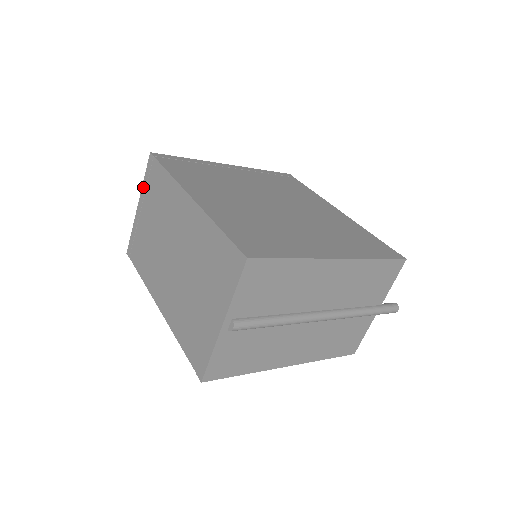
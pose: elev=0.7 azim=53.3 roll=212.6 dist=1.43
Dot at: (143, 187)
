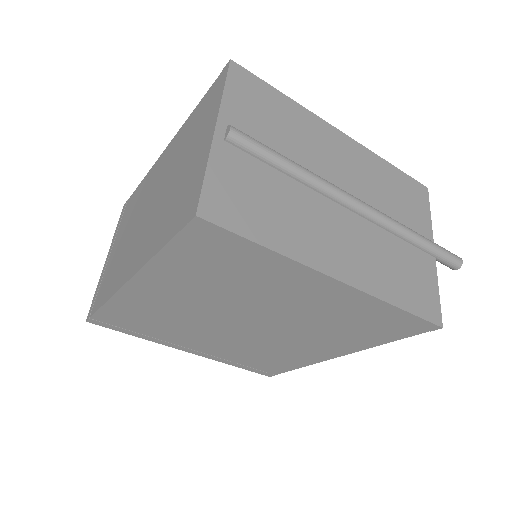
Dot at: (114, 235)
